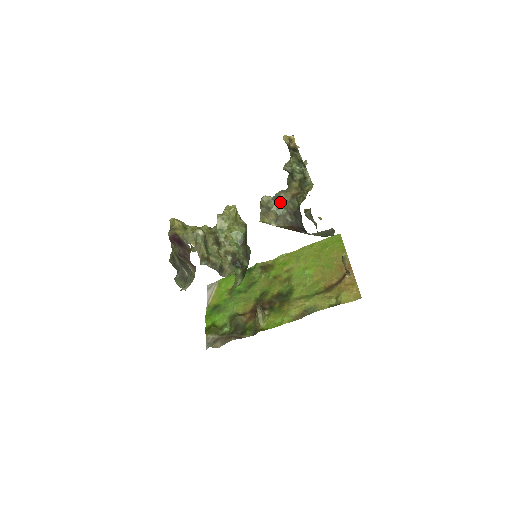
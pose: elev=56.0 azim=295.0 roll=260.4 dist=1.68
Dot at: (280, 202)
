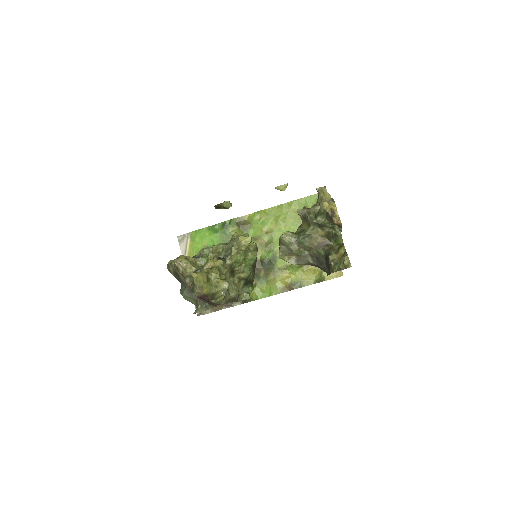
Dot at: (304, 247)
